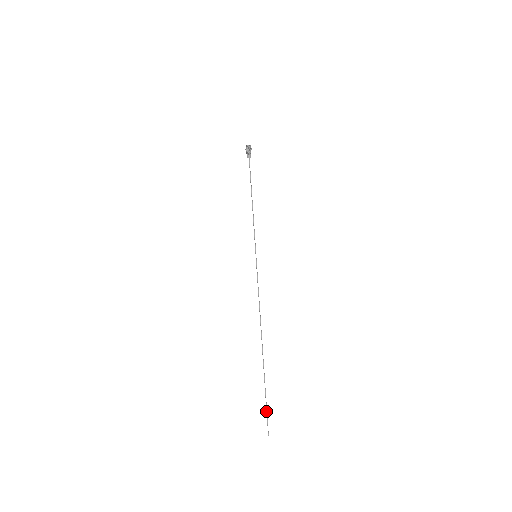
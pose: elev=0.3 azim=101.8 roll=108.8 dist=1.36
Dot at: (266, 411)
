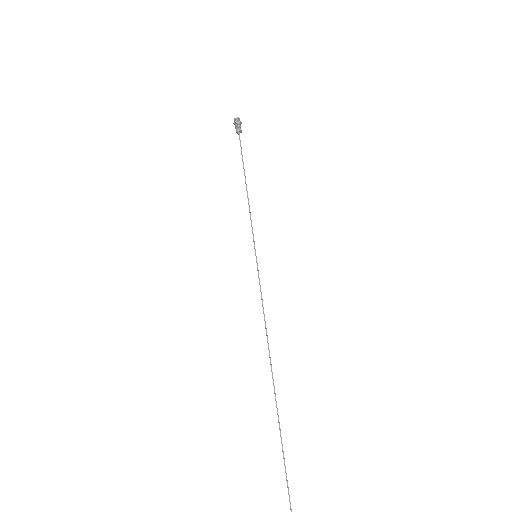
Dot at: out of frame
